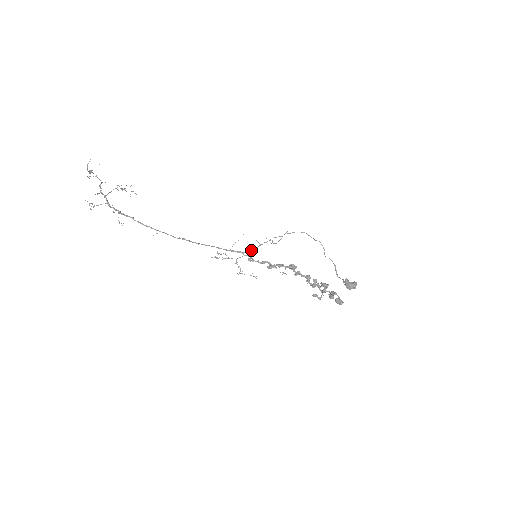
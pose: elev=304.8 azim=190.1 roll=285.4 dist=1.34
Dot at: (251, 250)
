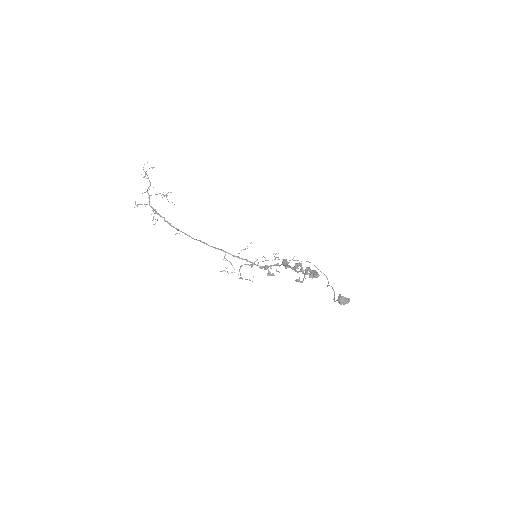
Dot at: occluded
